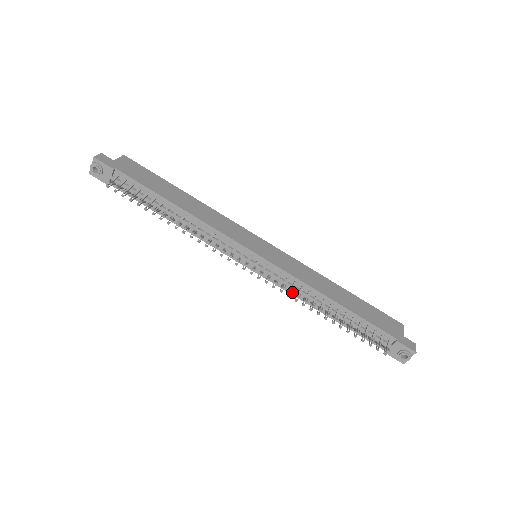
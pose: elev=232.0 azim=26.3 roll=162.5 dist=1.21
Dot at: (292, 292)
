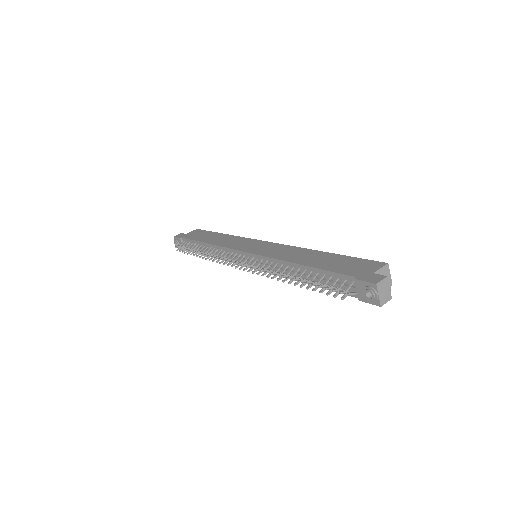
Dot at: (261, 270)
